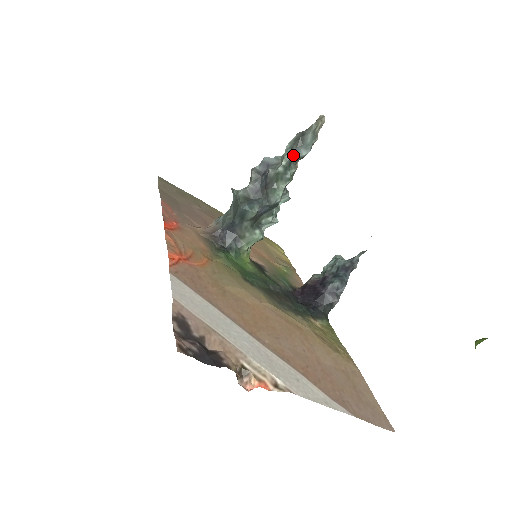
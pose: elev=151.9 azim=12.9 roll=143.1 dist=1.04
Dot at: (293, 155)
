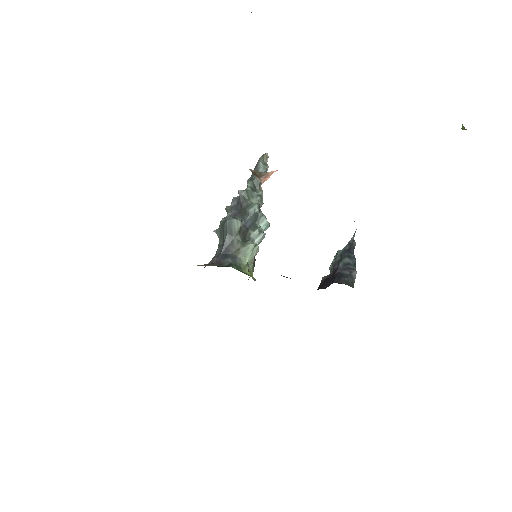
Dot at: (254, 179)
